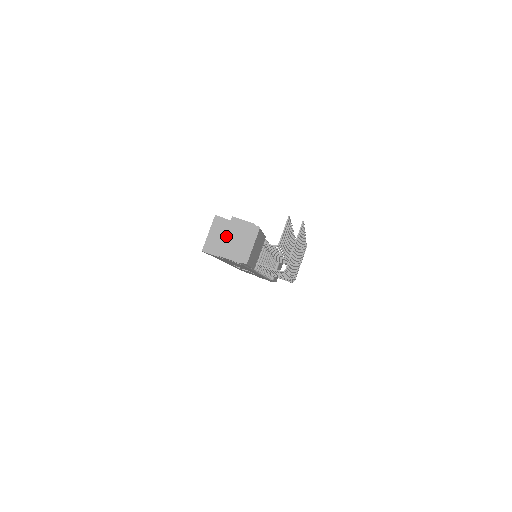
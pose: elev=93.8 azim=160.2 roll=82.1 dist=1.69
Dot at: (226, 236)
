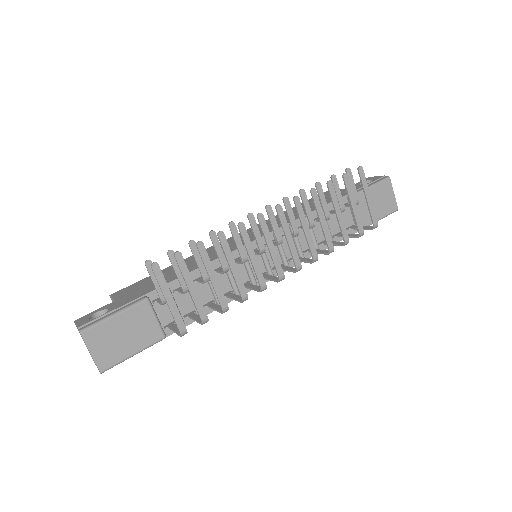
Dot at: occluded
